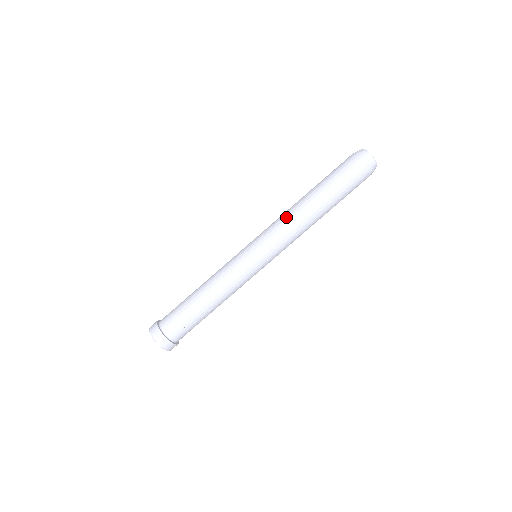
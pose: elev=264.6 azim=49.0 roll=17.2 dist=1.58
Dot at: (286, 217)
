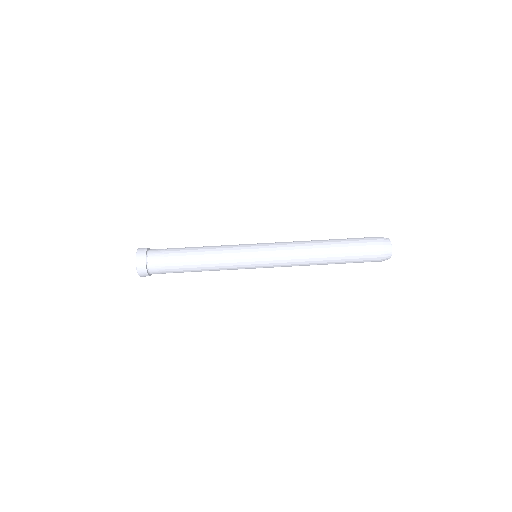
Dot at: (299, 242)
